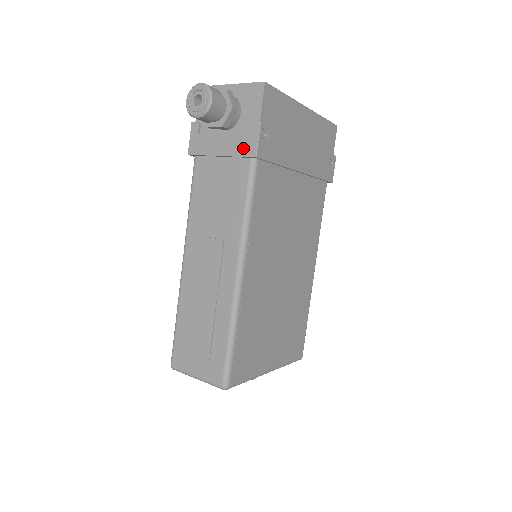
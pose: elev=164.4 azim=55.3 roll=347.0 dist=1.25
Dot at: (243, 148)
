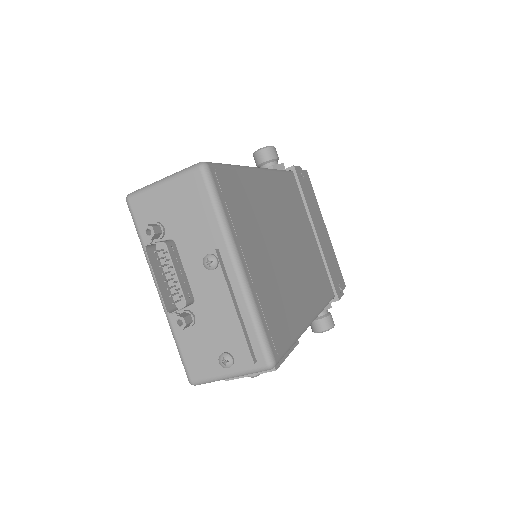
Dot at: occluded
